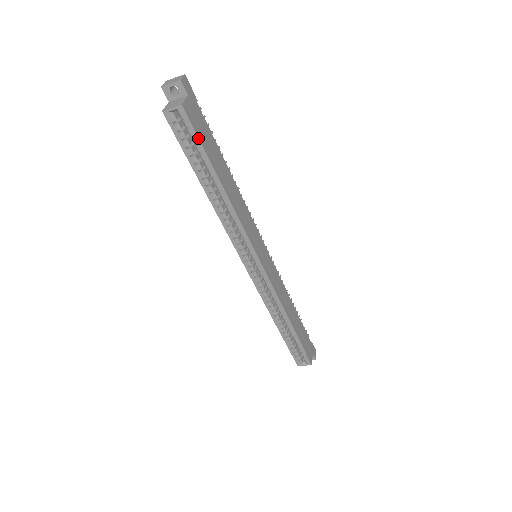
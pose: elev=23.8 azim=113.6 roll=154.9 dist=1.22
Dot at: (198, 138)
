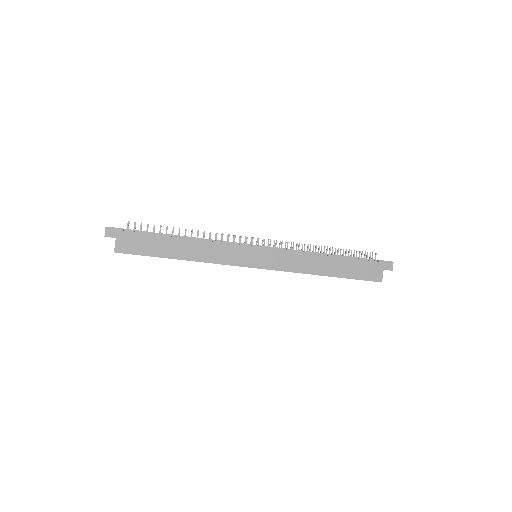
Dot at: occluded
